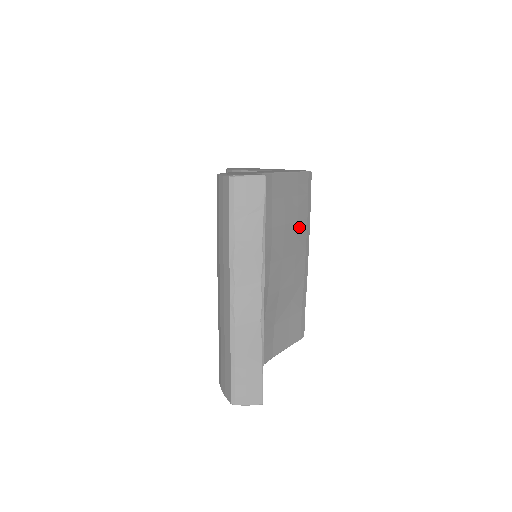
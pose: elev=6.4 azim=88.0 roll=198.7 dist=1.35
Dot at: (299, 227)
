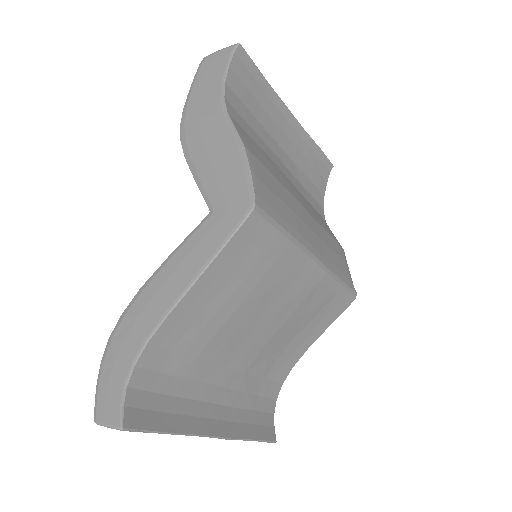
Dot at: (269, 276)
